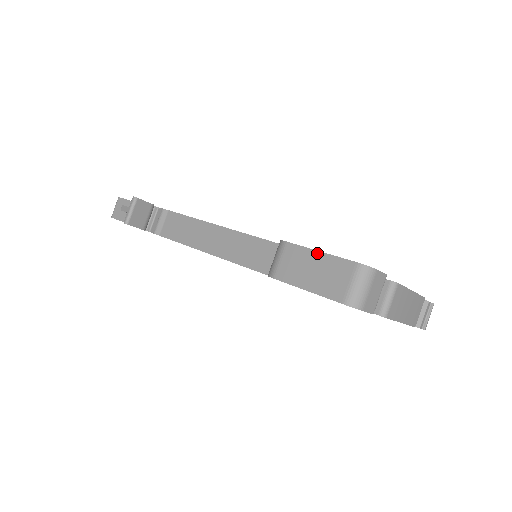
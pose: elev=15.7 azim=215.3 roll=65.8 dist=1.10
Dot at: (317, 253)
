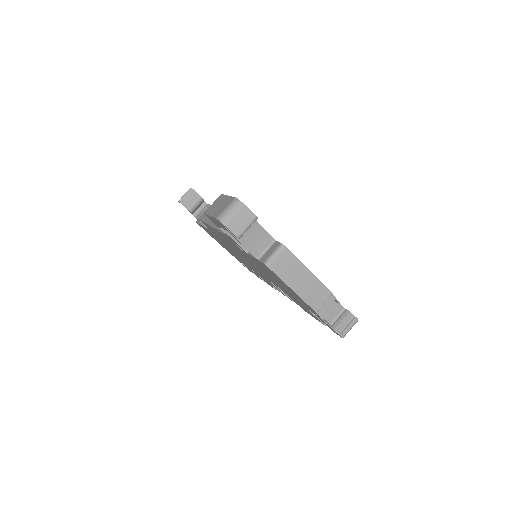
Dot at: (226, 196)
